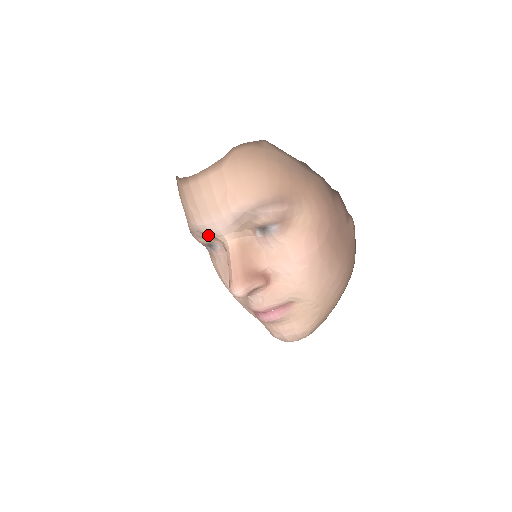
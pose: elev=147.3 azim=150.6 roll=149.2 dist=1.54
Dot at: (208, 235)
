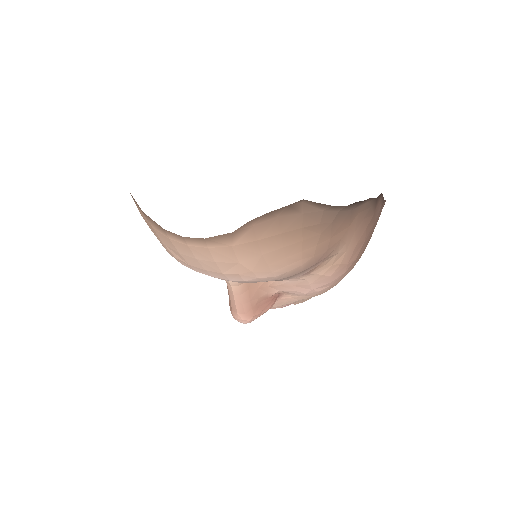
Dot at: occluded
